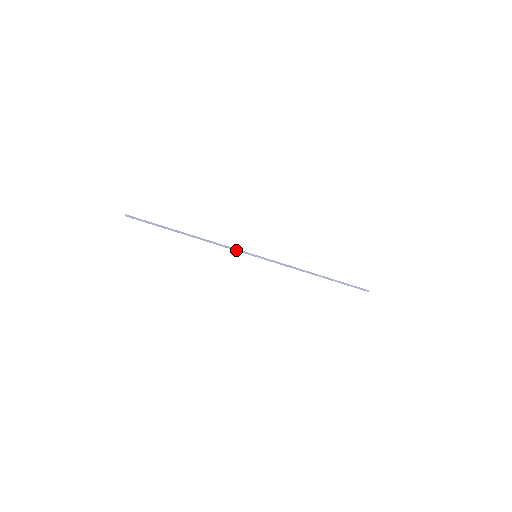
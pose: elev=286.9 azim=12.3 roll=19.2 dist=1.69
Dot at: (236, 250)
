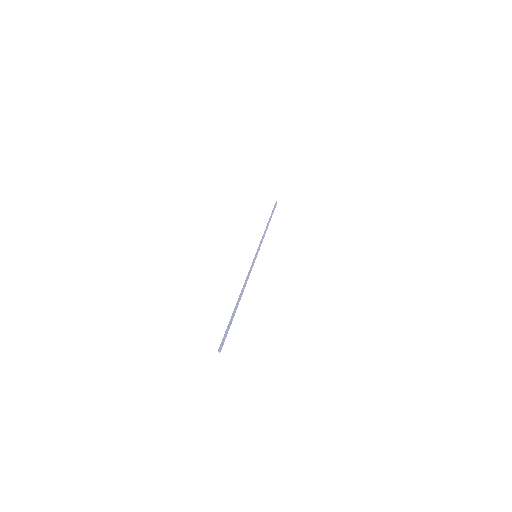
Dot at: occluded
